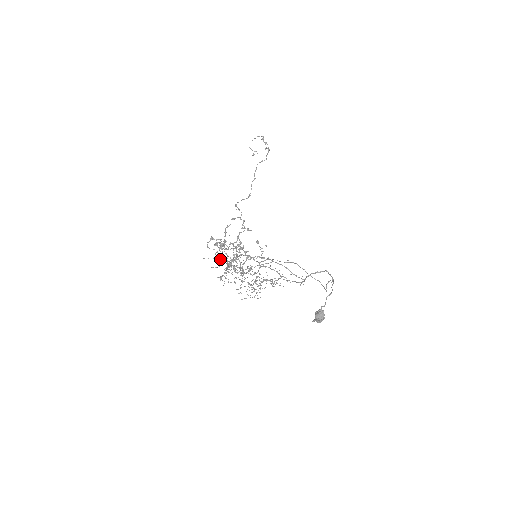
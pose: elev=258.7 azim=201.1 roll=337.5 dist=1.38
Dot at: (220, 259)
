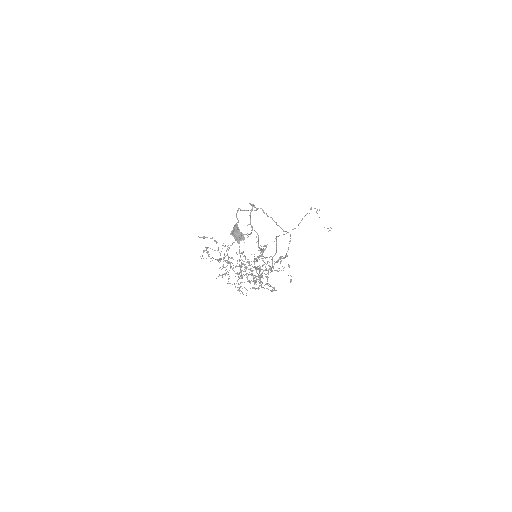
Dot at: occluded
